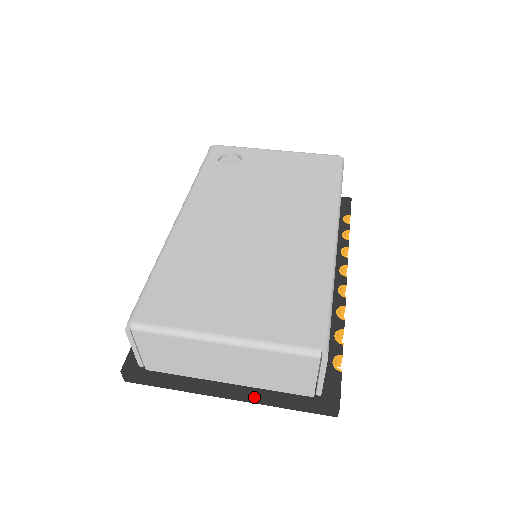
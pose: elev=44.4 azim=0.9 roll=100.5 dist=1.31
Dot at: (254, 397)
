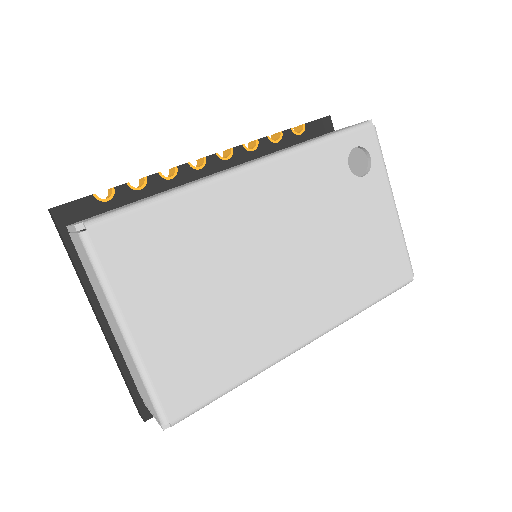
Dot at: (110, 346)
